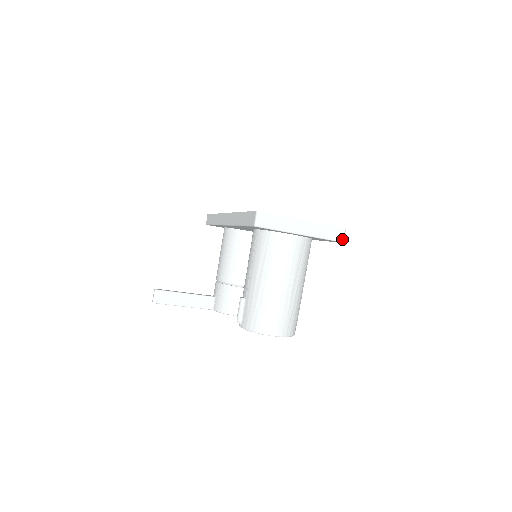
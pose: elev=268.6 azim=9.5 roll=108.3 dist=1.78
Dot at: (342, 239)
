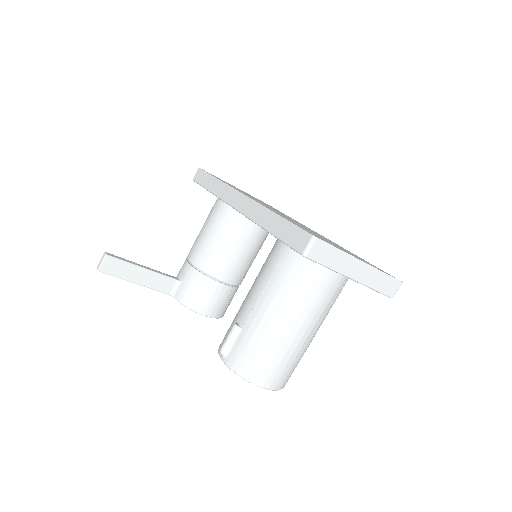
Dot at: (393, 294)
